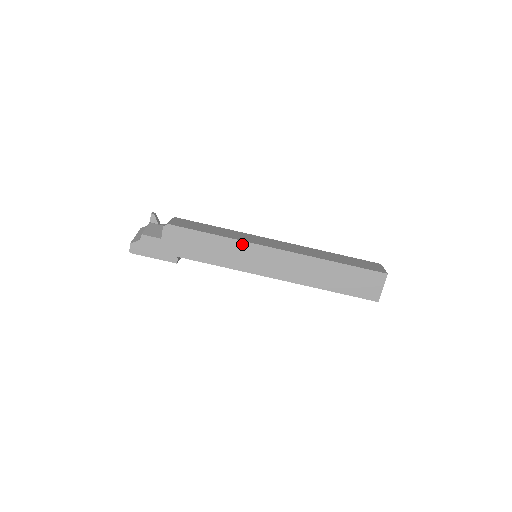
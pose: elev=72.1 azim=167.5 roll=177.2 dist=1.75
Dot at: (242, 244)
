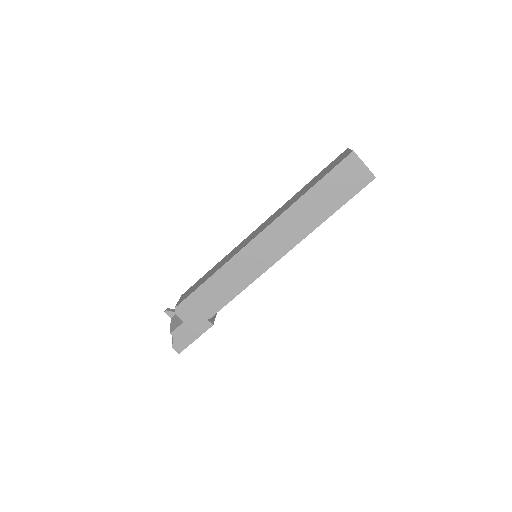
Dot at: (232, 262)
